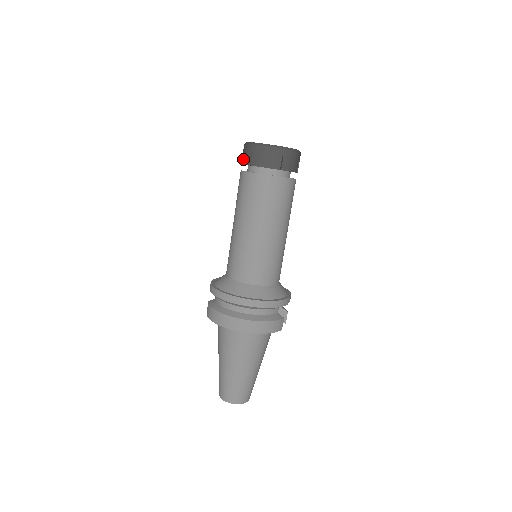
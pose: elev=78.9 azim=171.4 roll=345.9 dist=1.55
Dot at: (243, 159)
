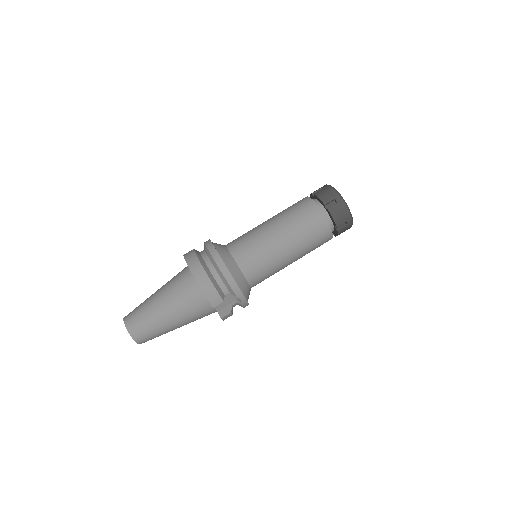
Dot at: occluded
